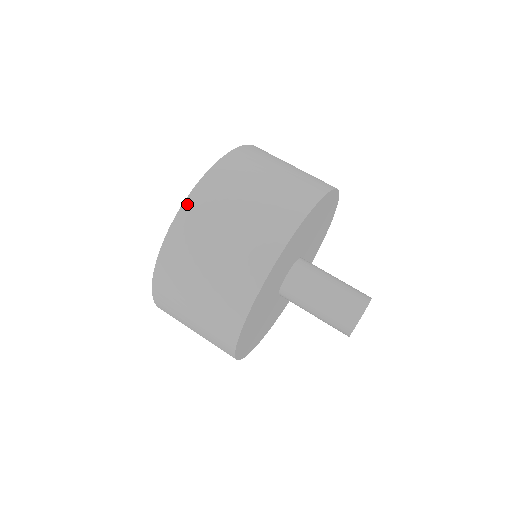
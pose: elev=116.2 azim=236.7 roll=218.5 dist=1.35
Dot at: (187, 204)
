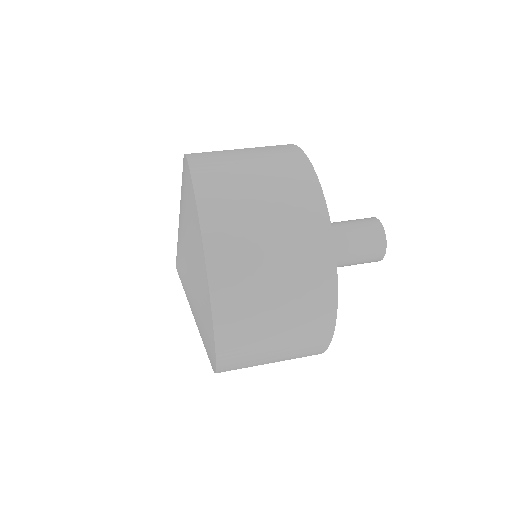
Dot at: (216, 303)
